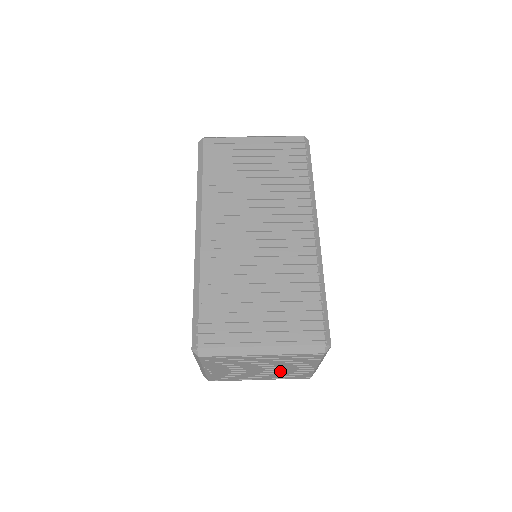
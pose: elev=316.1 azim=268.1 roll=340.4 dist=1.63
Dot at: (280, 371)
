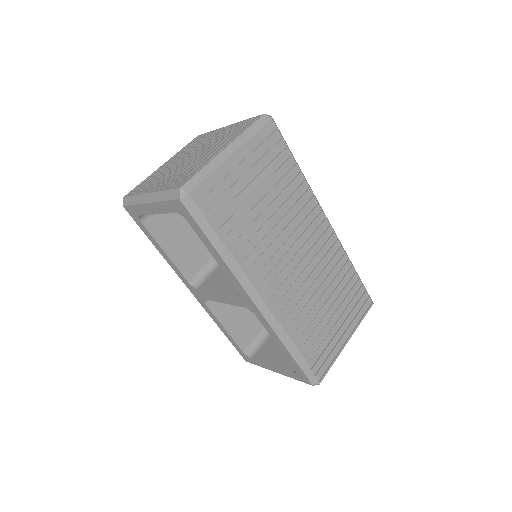
Dot at: occluded
